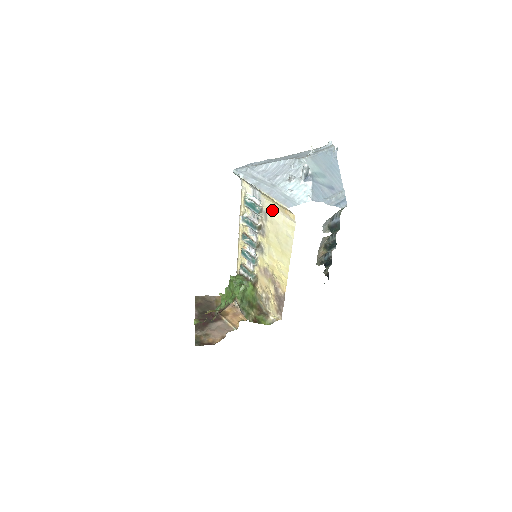
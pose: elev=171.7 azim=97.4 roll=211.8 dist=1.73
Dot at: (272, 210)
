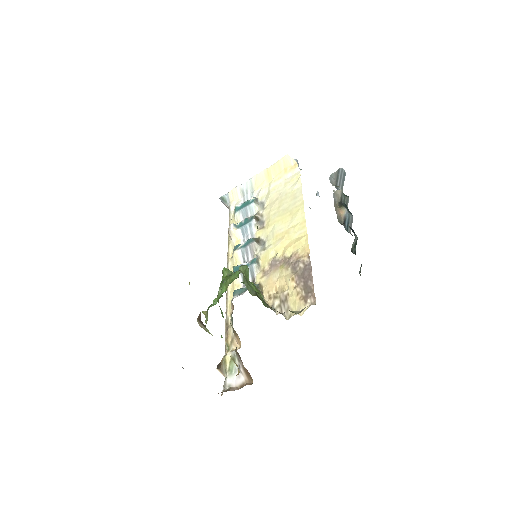
Dot at: (269, 190)
